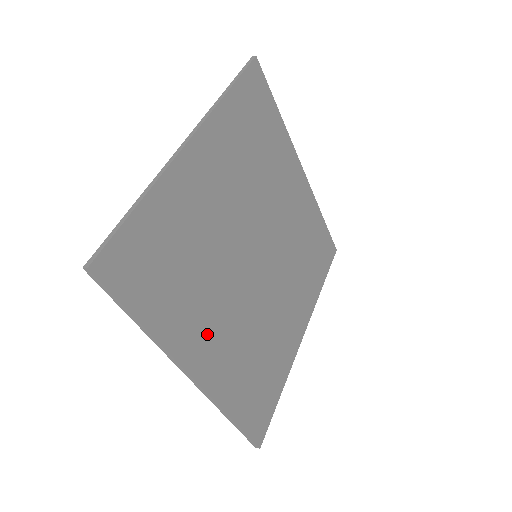
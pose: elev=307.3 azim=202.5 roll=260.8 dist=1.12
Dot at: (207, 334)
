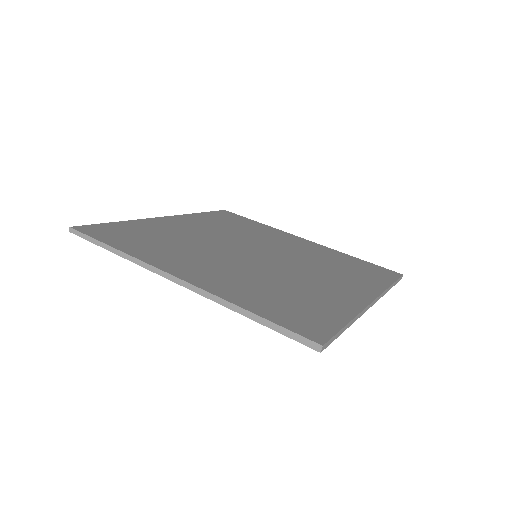
Dot at: (192, 265)
